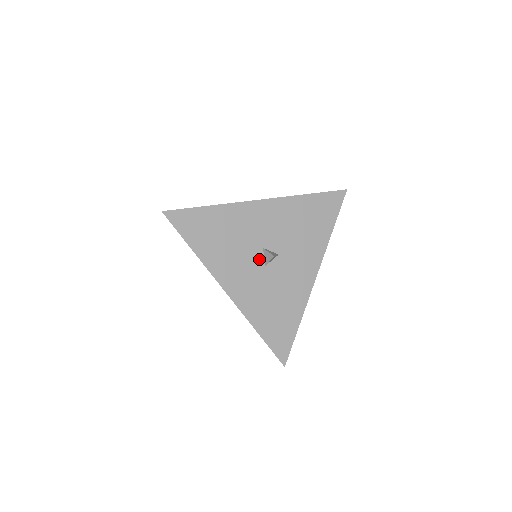
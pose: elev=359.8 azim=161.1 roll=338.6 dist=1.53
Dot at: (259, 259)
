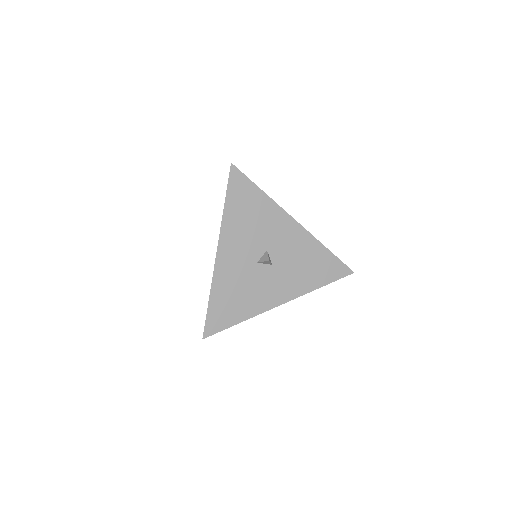
Dot at: (258, 254)
